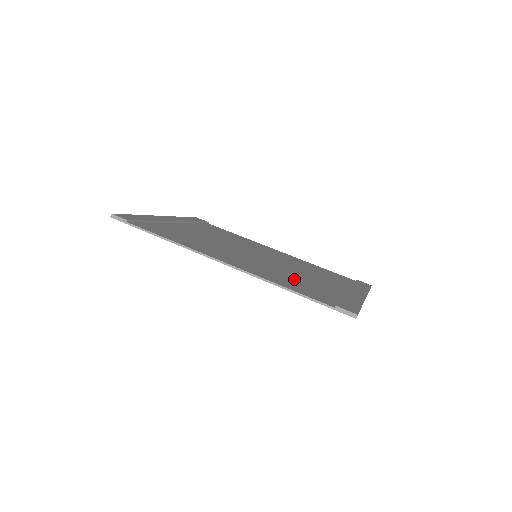
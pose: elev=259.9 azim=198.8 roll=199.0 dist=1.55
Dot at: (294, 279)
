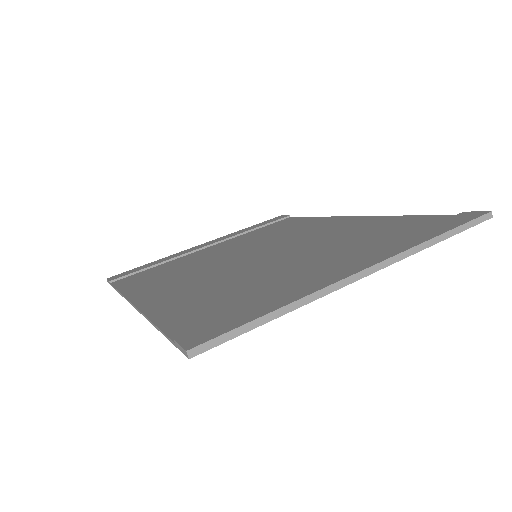
Dot at: (229, 288)
